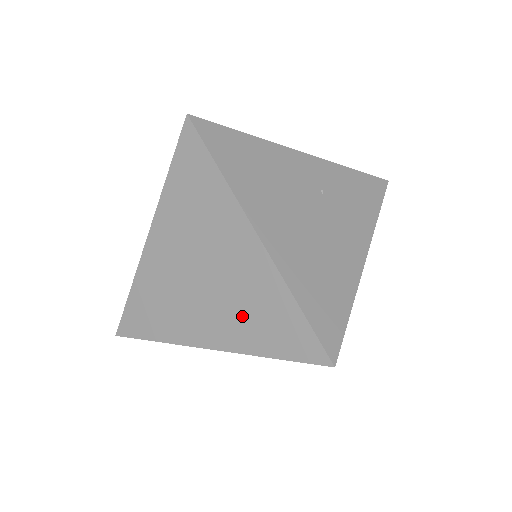
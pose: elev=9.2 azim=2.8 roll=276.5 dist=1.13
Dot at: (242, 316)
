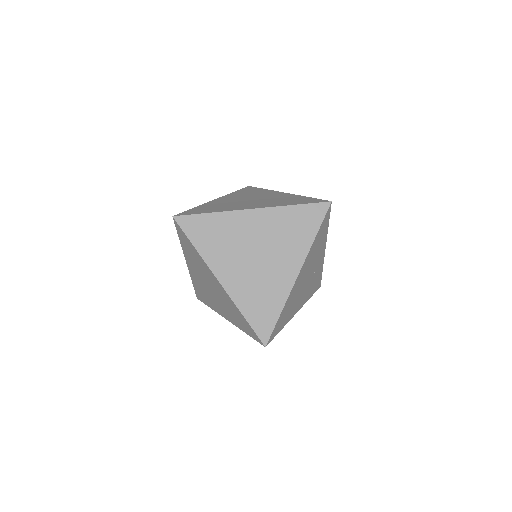
Dot at: (253, 289)
